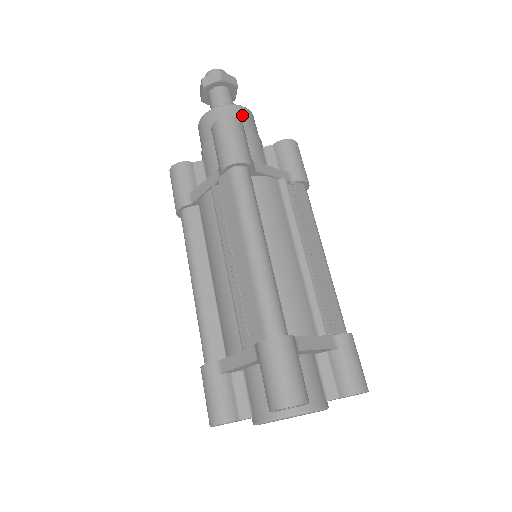
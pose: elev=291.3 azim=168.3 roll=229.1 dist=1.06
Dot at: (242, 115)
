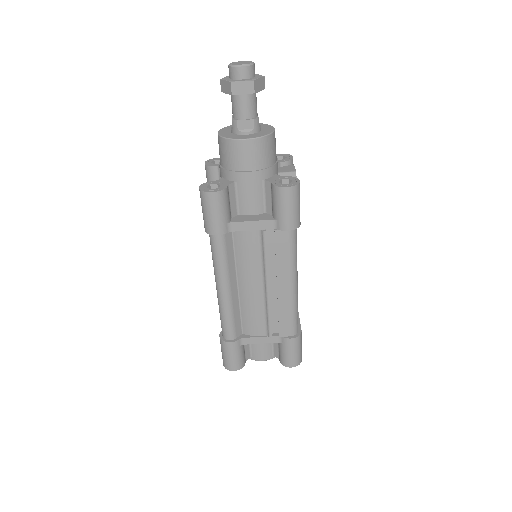
Dot at: (242, 152)
